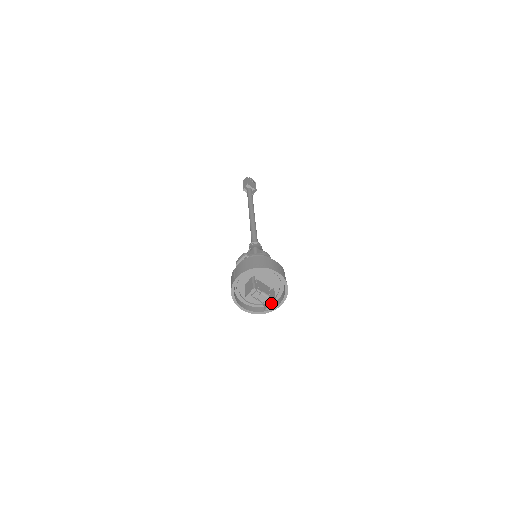
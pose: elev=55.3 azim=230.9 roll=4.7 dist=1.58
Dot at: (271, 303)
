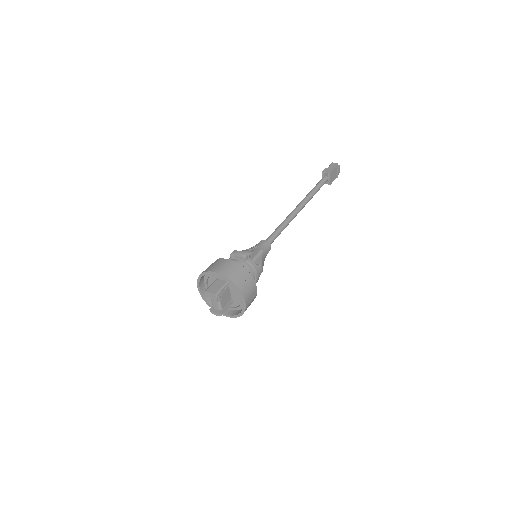
Dot at: (218, 313)
